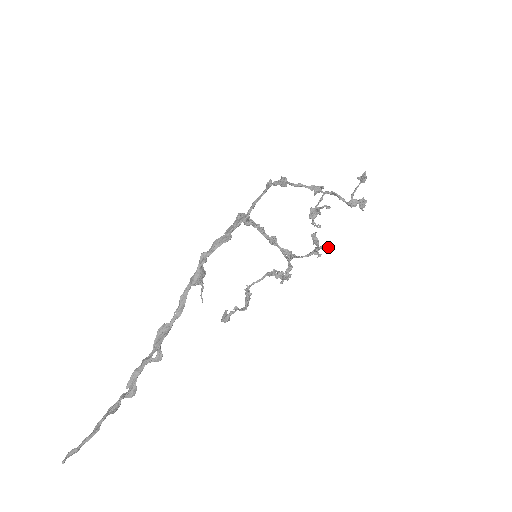
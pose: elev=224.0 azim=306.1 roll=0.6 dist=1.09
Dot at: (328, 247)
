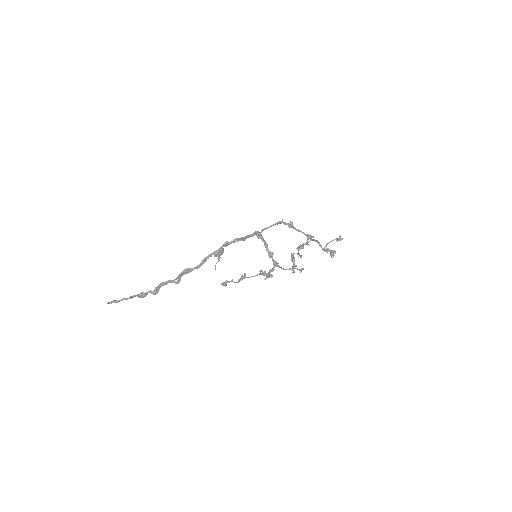
Dot at: occluded
